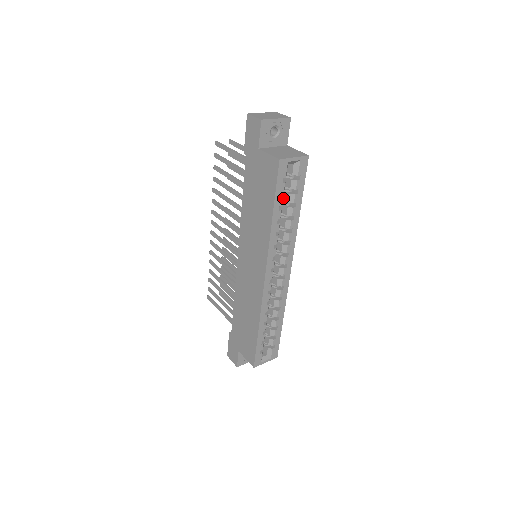
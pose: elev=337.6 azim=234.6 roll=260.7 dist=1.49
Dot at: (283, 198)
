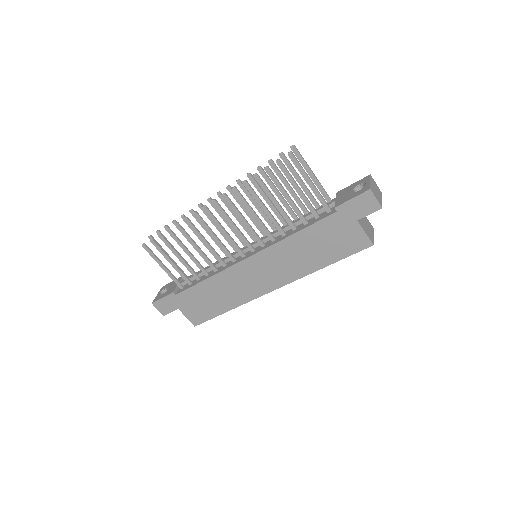
Dot at: occluded
